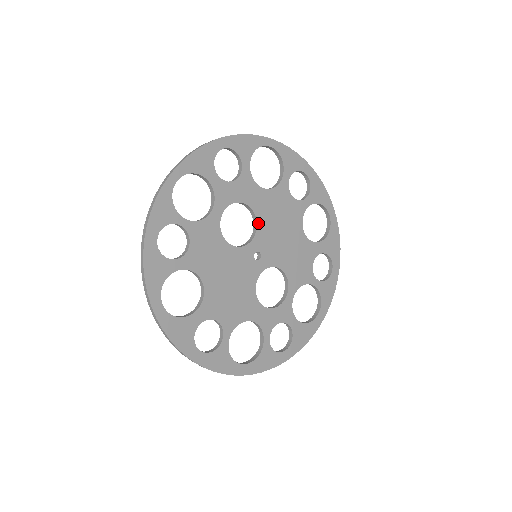
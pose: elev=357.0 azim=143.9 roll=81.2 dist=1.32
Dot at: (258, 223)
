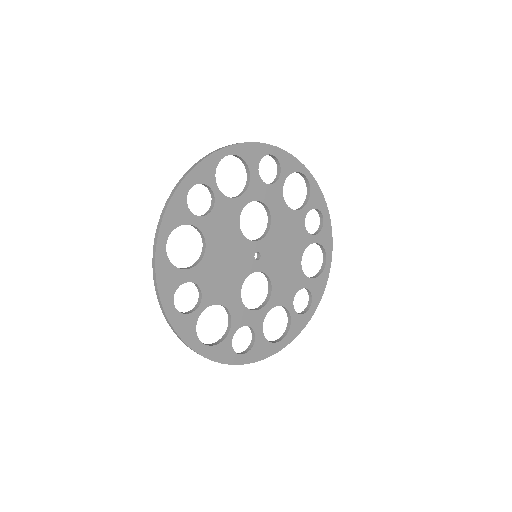
Dot at: (270, 230)
